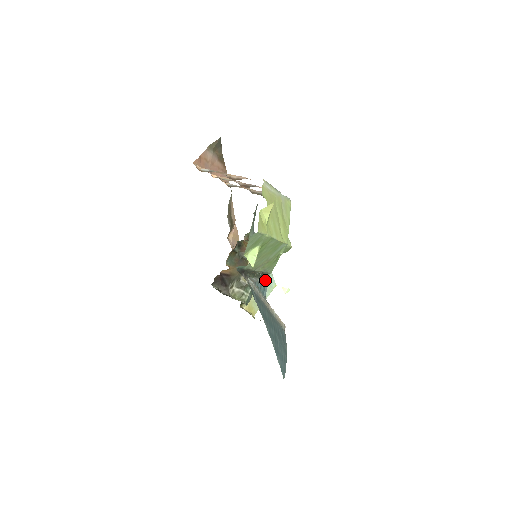
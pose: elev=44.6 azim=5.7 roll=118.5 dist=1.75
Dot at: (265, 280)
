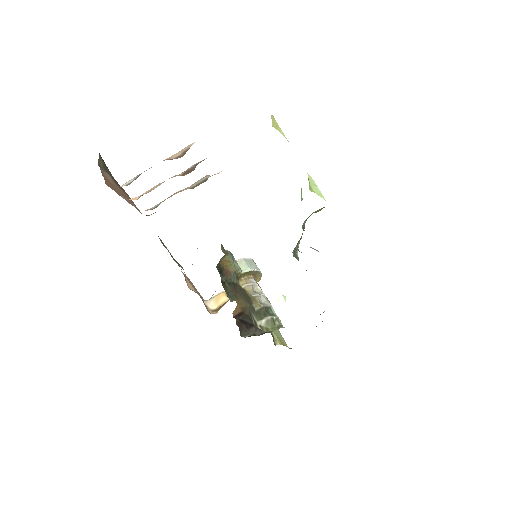
Dot at: occluded
